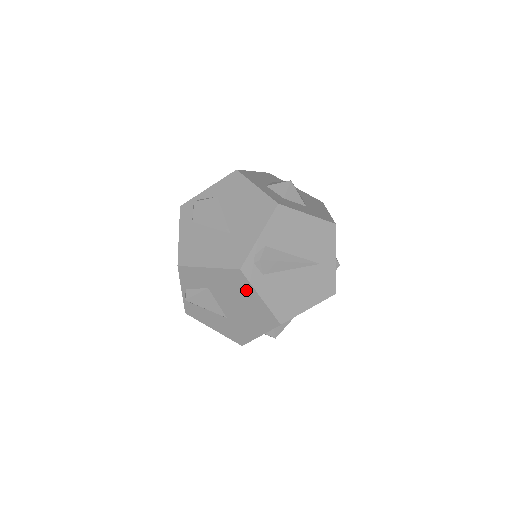
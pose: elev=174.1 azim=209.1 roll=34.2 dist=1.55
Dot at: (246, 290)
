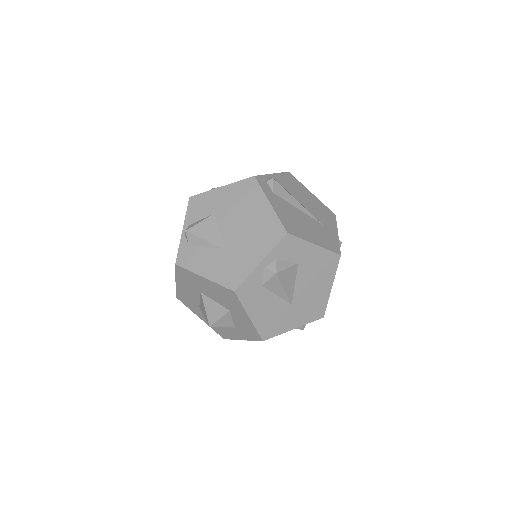
Dot at: (256, 199)
